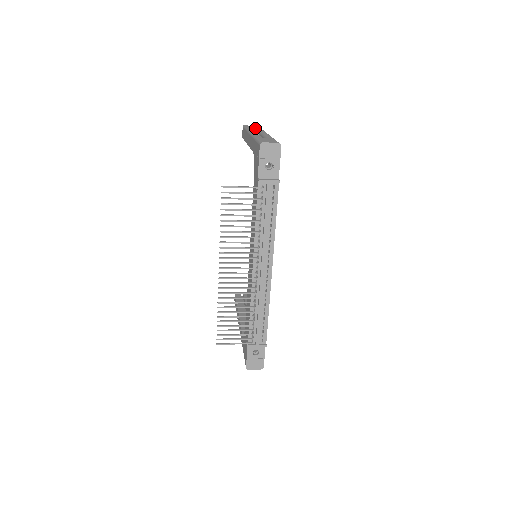
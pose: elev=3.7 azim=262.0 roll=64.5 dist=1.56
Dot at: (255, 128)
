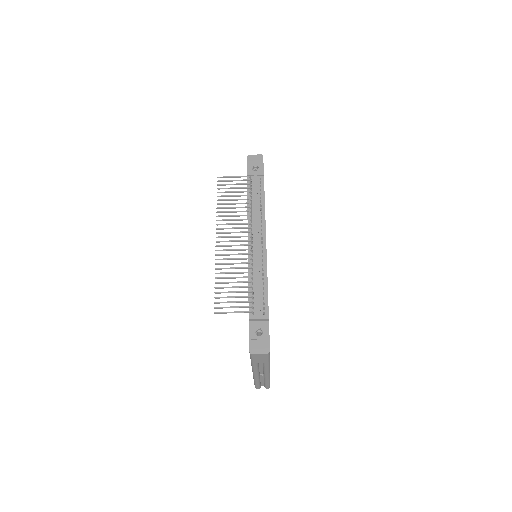
Dot at: occluded
